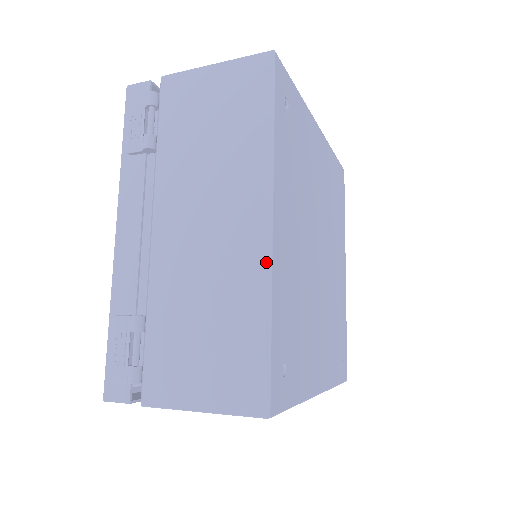
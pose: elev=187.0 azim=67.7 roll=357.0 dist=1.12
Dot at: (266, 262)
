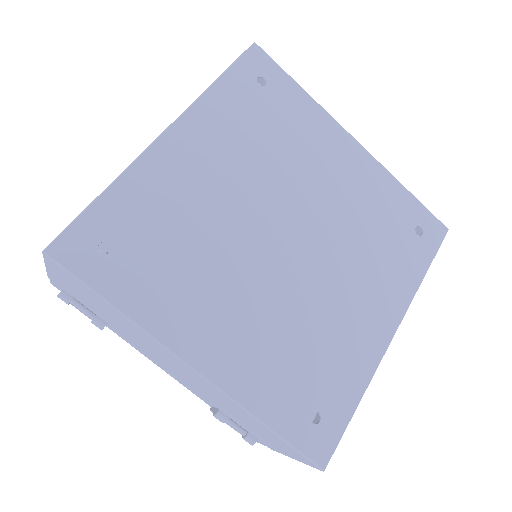
Dot at: (221, 393)
